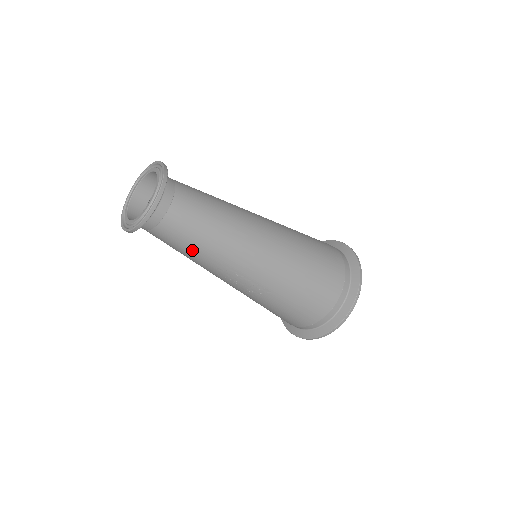
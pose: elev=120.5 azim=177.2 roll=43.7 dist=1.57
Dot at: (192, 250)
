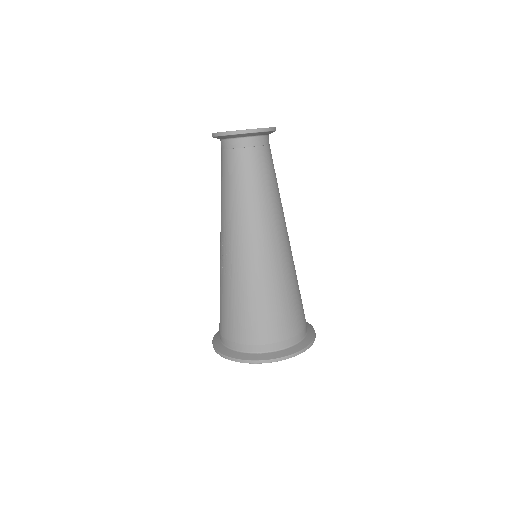
Dot at: (226, 189)
